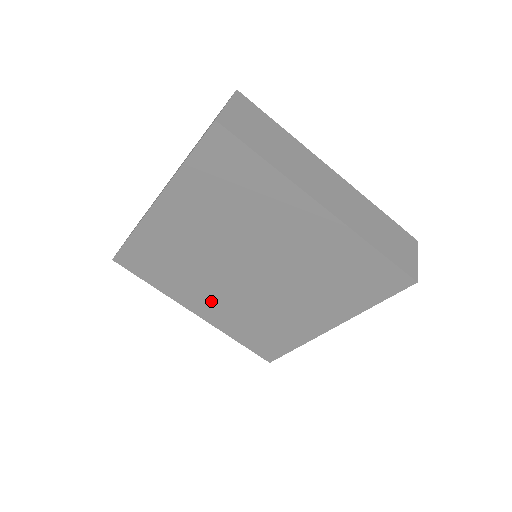
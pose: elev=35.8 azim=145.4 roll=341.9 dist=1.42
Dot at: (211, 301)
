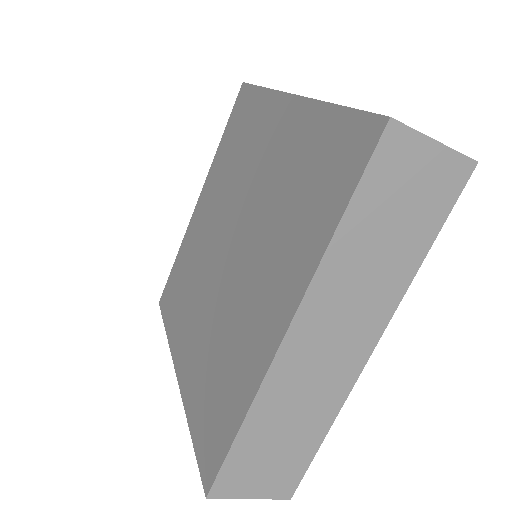
Dot at: (192, 335)
